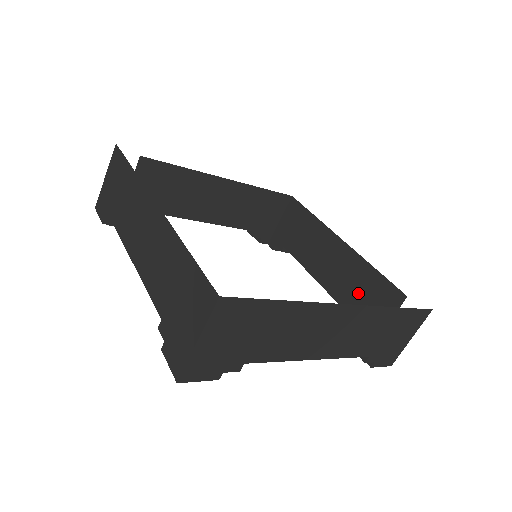
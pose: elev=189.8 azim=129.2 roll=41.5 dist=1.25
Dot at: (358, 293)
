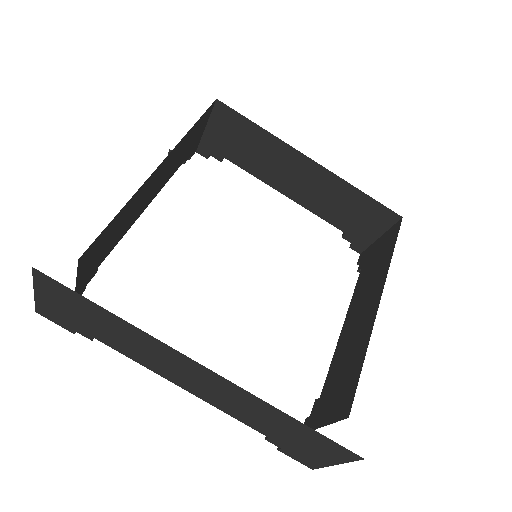
Dot at: (343, 210)
